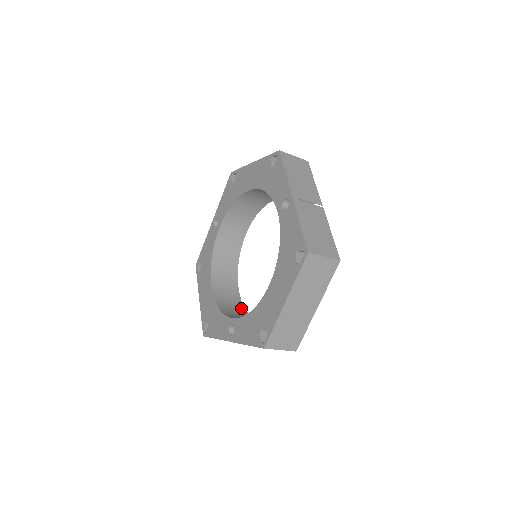
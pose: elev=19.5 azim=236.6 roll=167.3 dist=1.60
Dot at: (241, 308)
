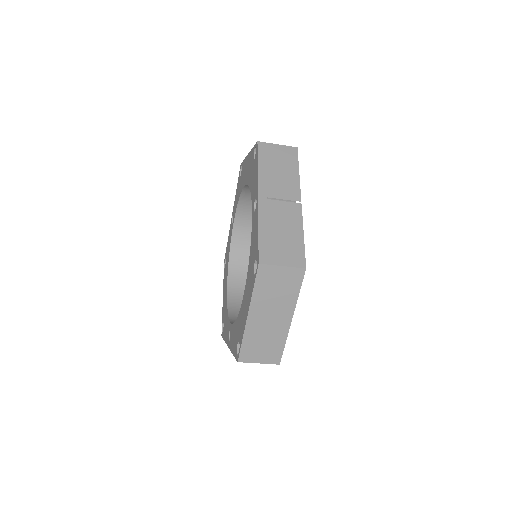
Dot at: occluded
